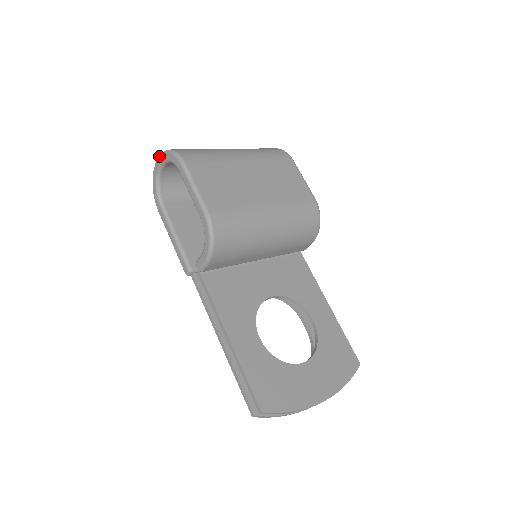
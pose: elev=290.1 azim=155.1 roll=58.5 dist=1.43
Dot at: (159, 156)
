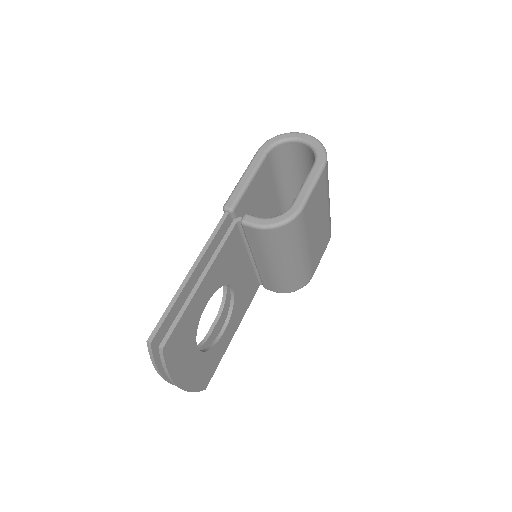
Dot at: (310, 135)
